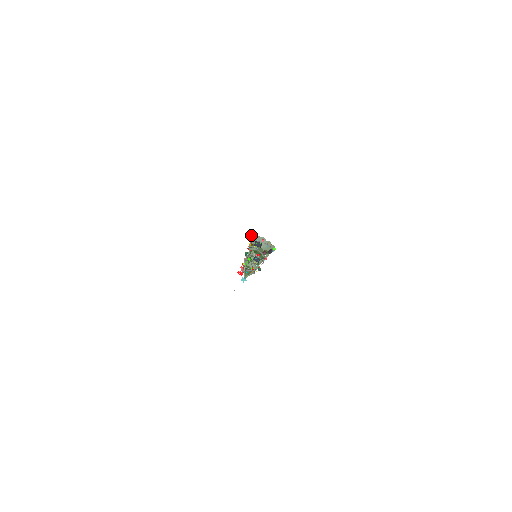
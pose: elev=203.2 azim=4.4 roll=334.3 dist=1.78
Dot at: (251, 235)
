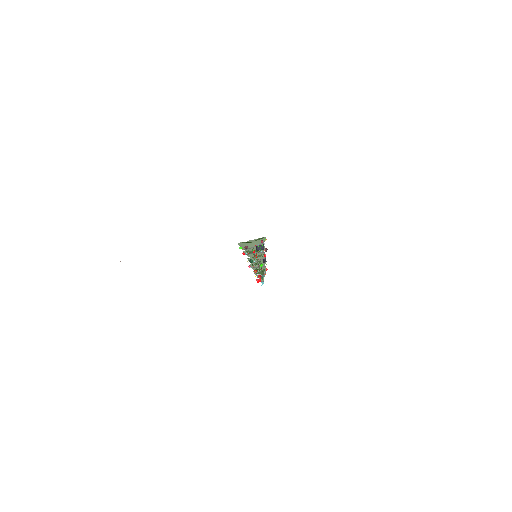
Dot at: (247, 243)
